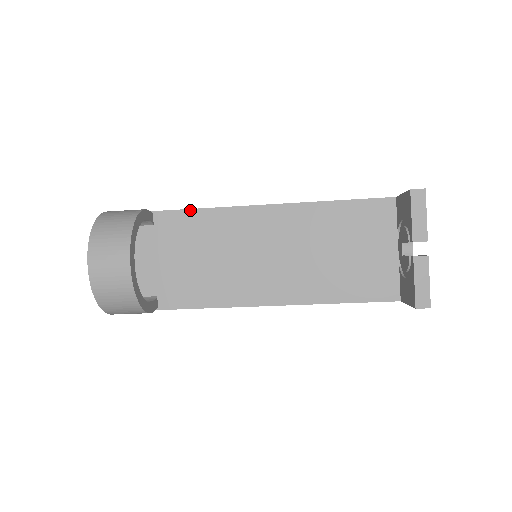
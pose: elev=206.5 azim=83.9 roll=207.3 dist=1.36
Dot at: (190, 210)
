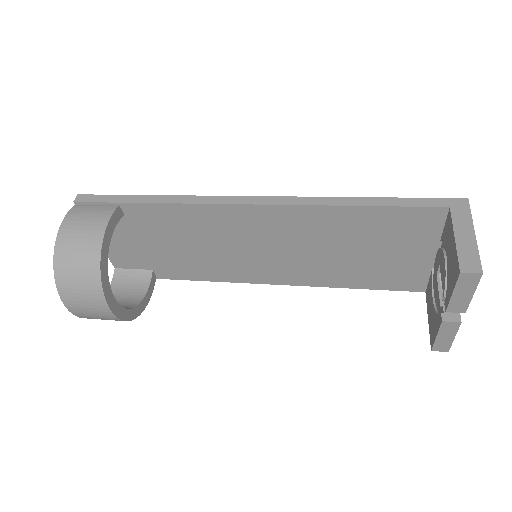
Dot at: (165, 204)
